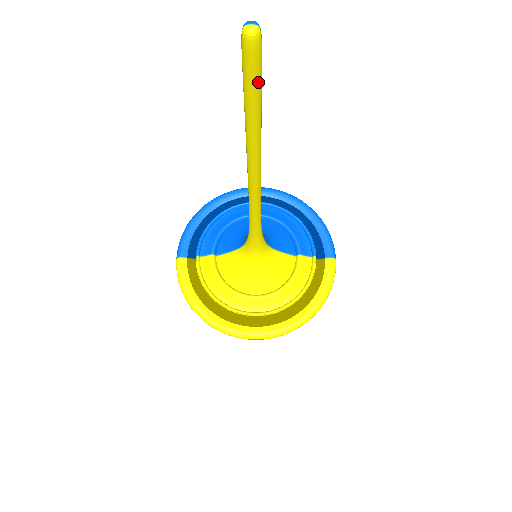
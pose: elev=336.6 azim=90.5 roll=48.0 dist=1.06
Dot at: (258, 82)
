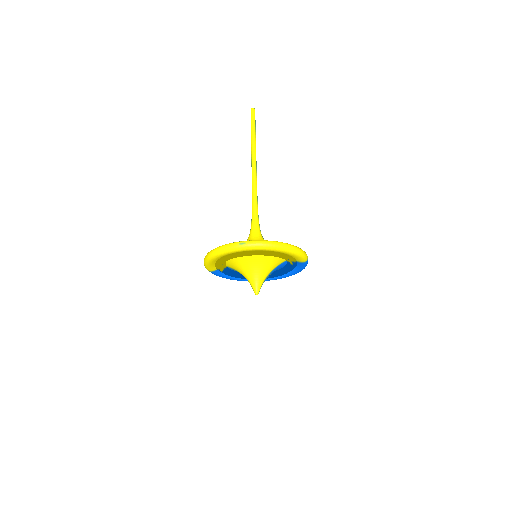
Dot at: (254, 120)
